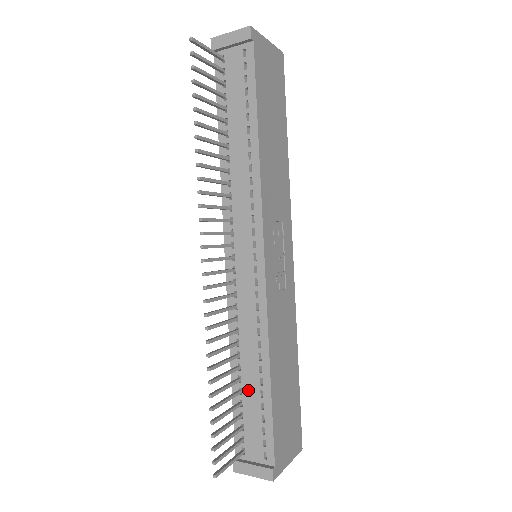
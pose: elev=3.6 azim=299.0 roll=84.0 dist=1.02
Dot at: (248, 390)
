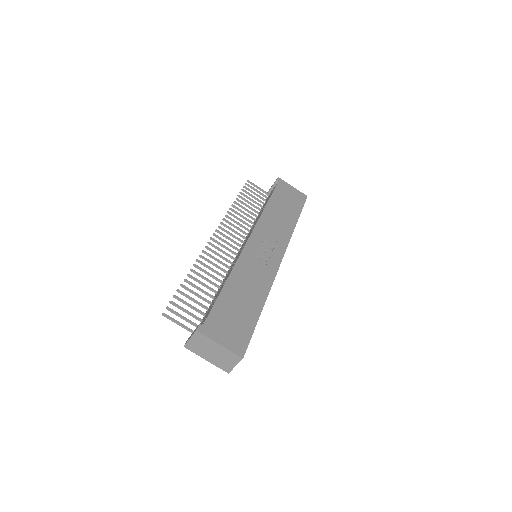
Dot at: (214, 299)
